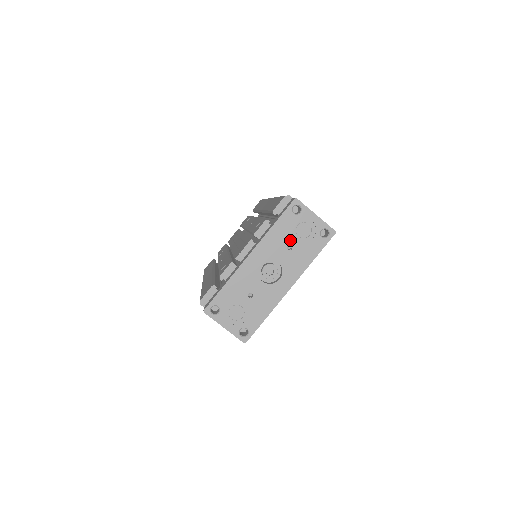
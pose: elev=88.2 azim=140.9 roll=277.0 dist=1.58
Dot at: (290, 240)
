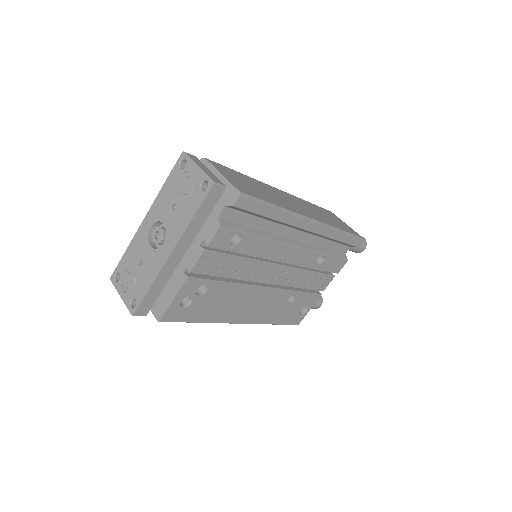
Dot at: (175, 198)
